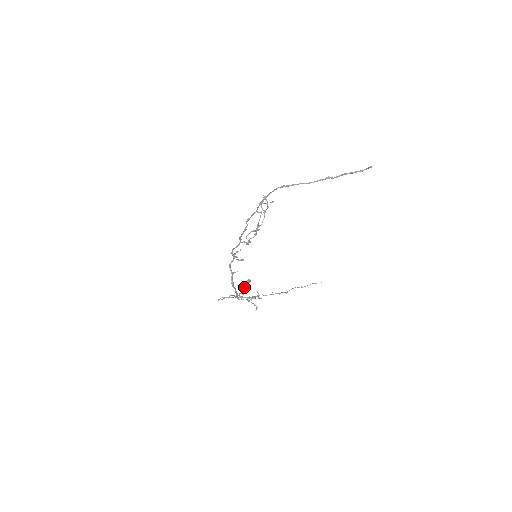
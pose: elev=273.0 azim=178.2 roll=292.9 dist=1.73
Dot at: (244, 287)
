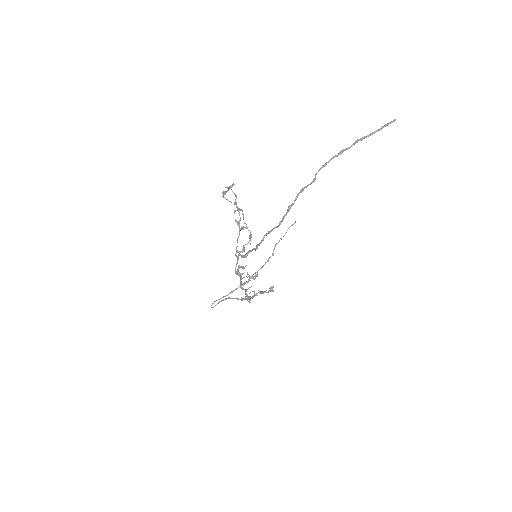
Dot at: (261, 293)
